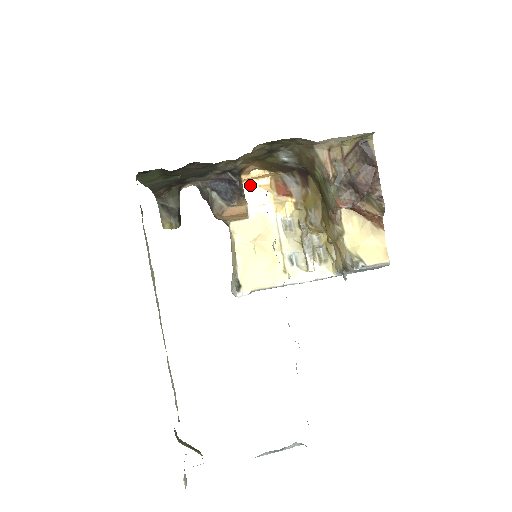
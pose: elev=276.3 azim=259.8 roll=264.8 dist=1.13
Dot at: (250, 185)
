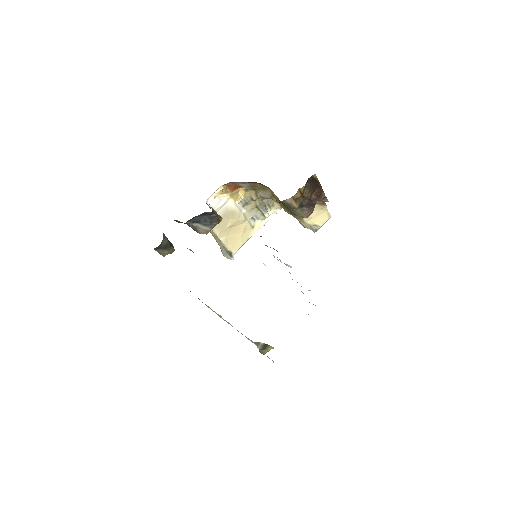
Dot at: (211, 199)
